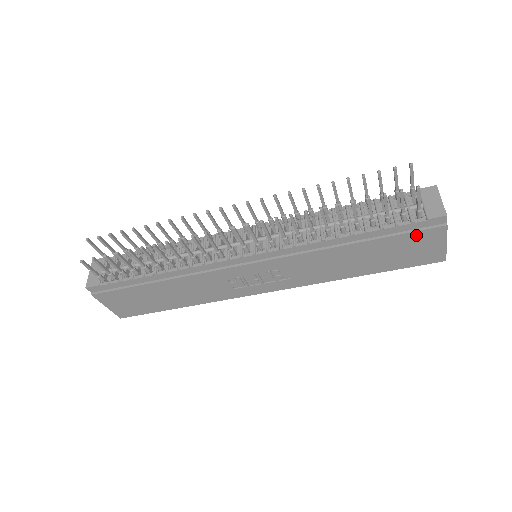
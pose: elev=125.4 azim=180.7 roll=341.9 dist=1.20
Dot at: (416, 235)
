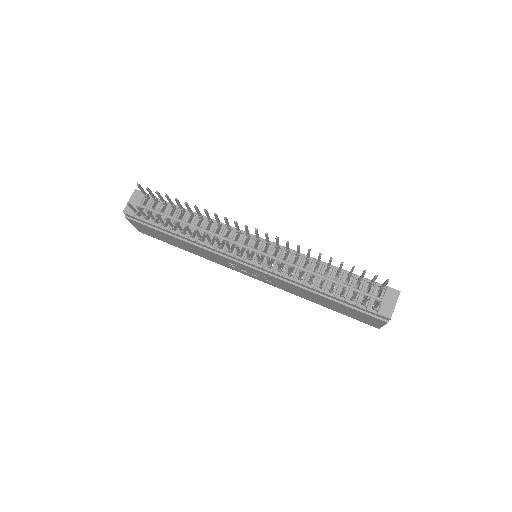
Dot at: (366, 315)
